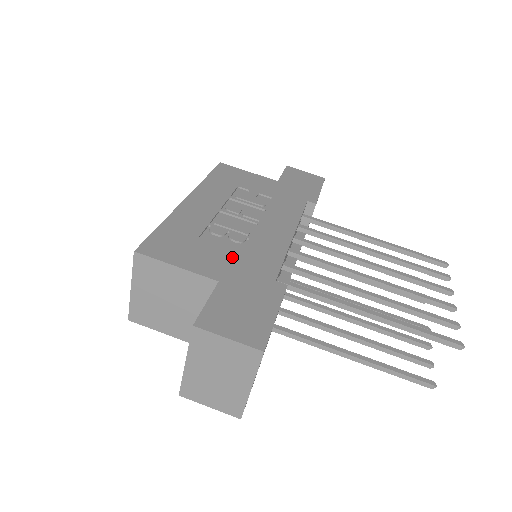
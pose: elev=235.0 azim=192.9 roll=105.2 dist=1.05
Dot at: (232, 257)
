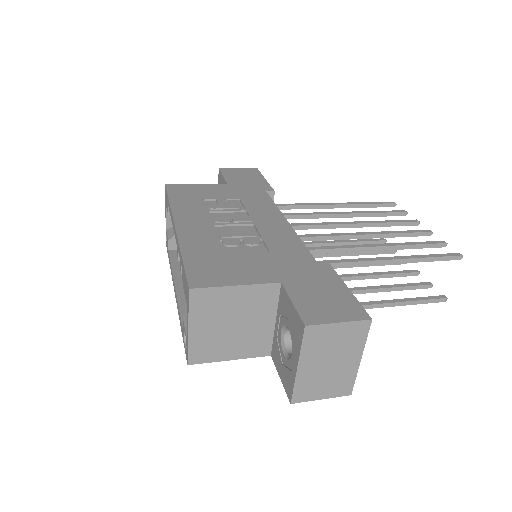
Dot at: (268, 259)
